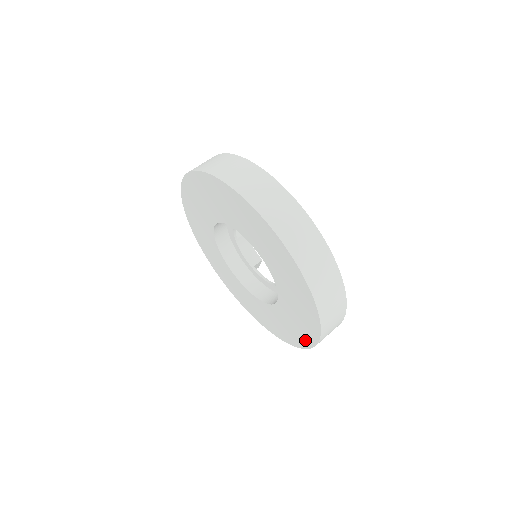
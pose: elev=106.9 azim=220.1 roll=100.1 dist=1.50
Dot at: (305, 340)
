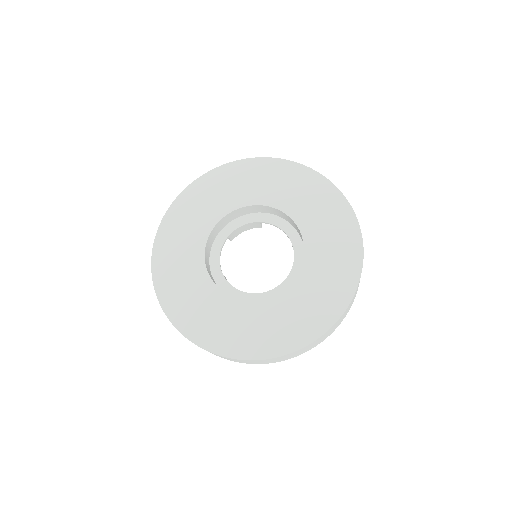
Dot at: (351, 268)
